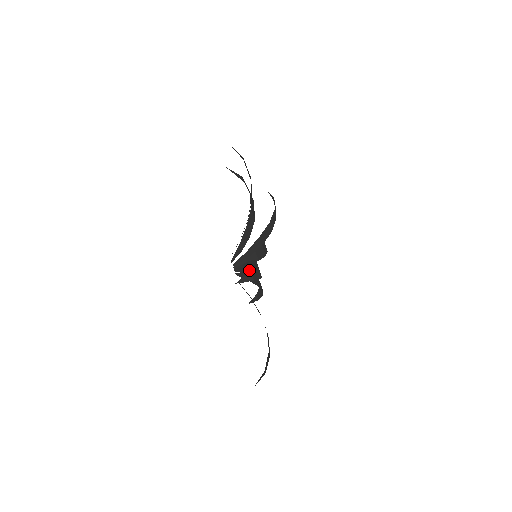
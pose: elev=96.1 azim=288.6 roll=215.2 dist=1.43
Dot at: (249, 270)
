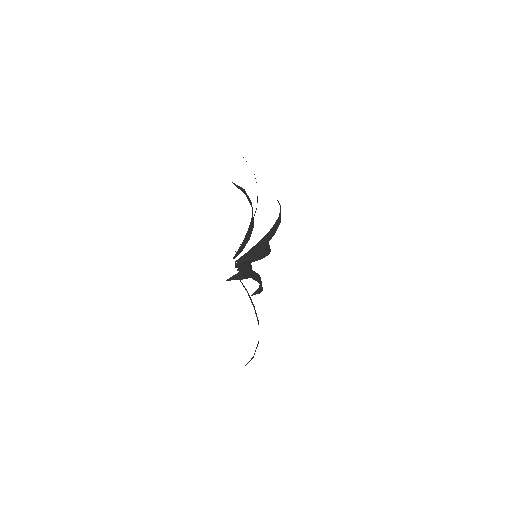
Dot at: occluded
